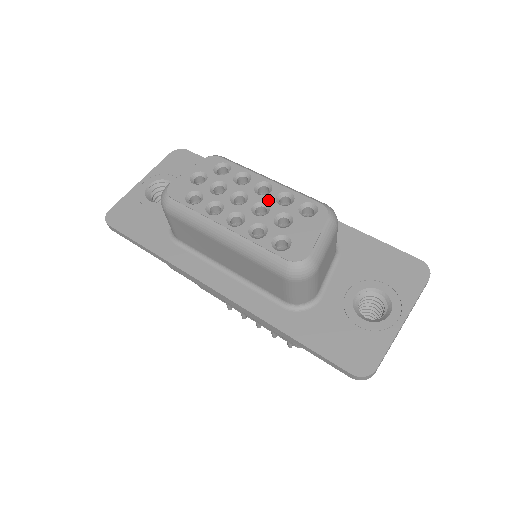
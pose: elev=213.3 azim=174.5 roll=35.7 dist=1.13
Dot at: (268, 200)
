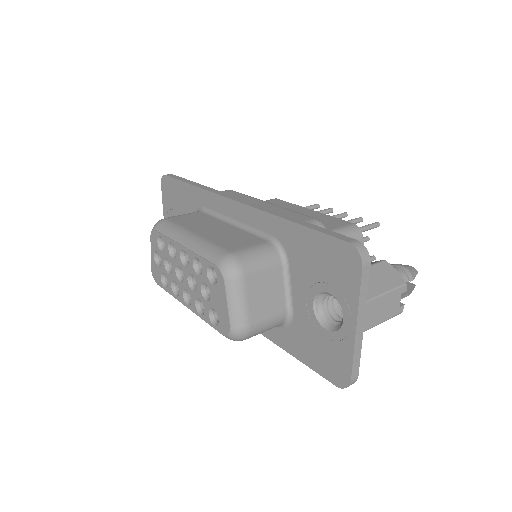
Dot at: (191, 272)
